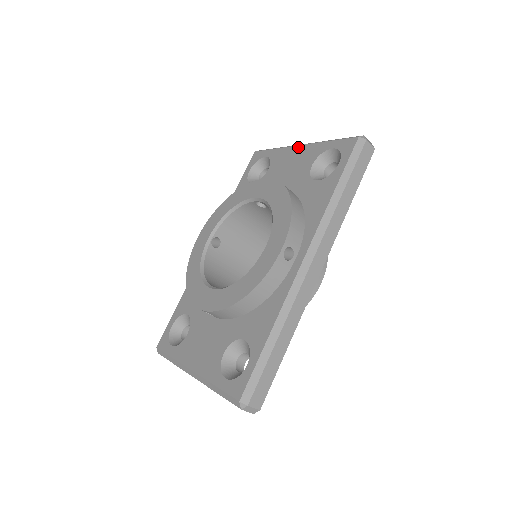
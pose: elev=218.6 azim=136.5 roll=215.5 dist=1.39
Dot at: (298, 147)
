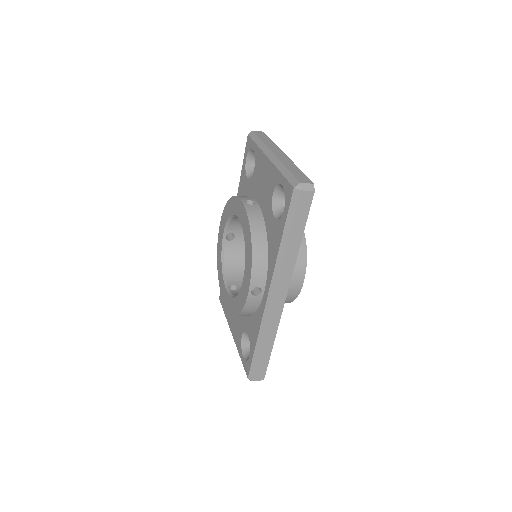
Dot at: (267, 160)
